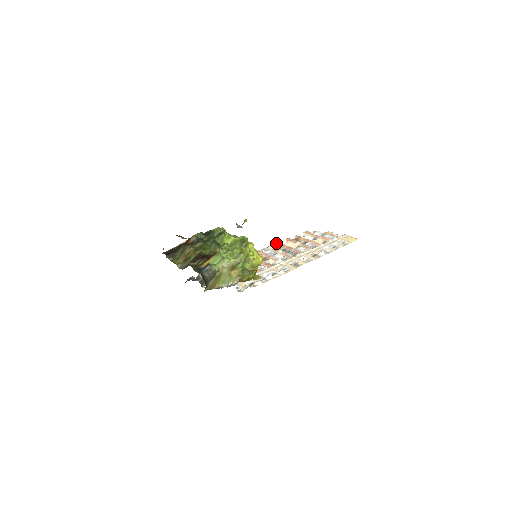
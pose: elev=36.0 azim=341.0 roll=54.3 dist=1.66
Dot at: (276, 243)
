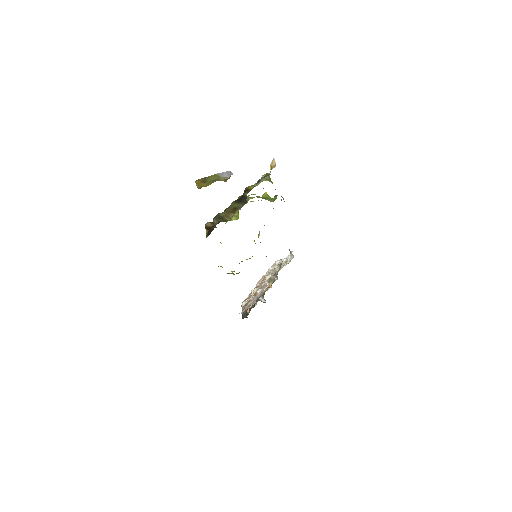
Dot at: (241, 306)
